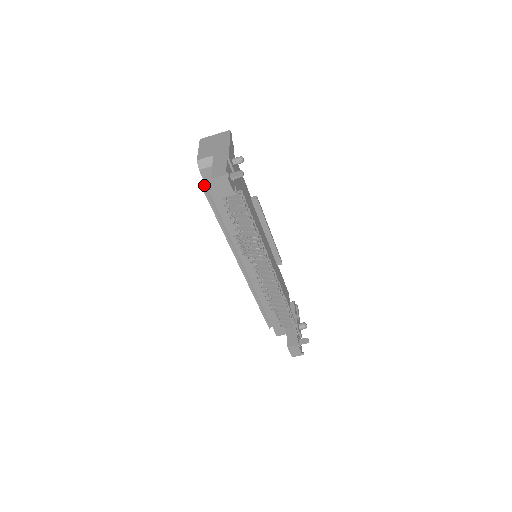
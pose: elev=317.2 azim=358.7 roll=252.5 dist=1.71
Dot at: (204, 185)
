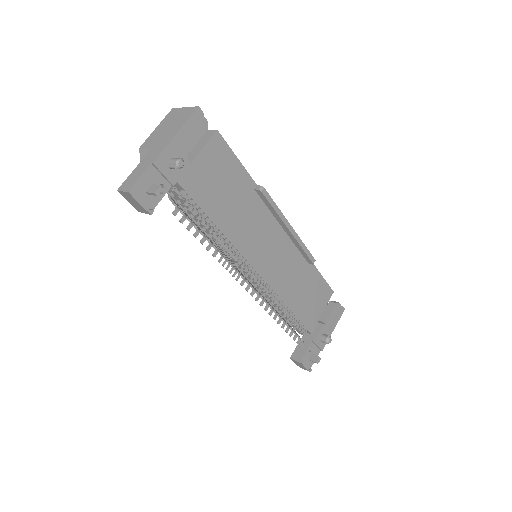
Dot at: occluded
